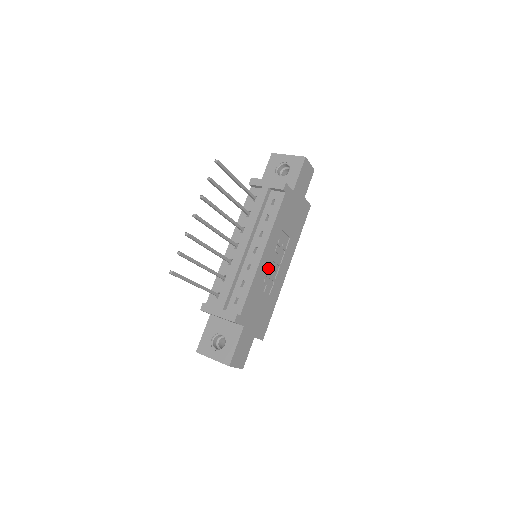
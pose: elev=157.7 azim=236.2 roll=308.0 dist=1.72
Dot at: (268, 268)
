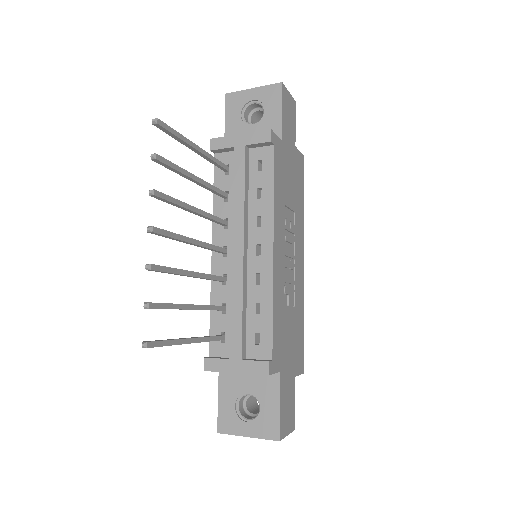
Dot at: (283, 269)
